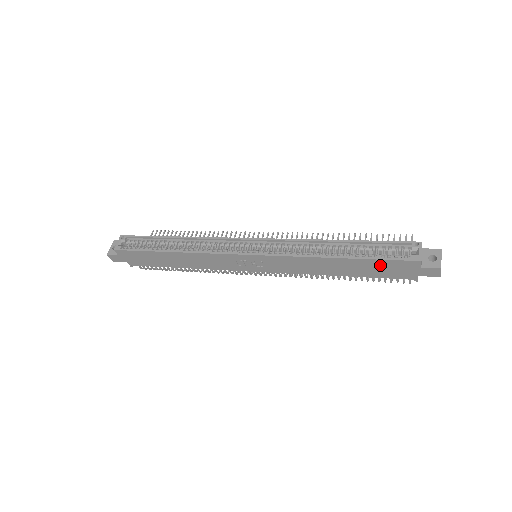
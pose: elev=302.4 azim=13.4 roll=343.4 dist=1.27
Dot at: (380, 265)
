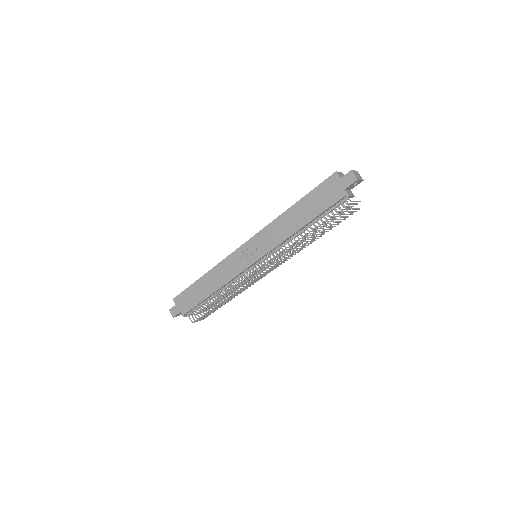
Dot at: (317, 195)
